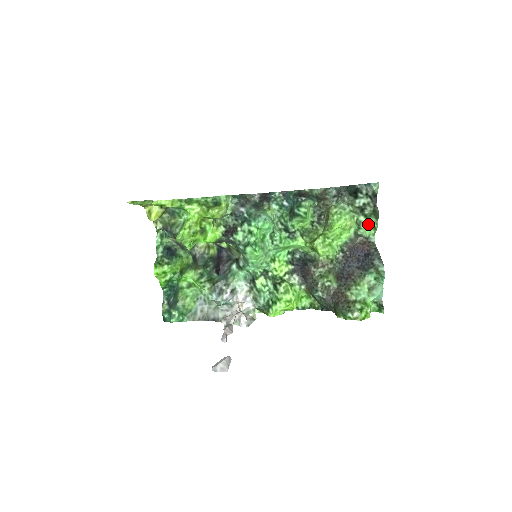
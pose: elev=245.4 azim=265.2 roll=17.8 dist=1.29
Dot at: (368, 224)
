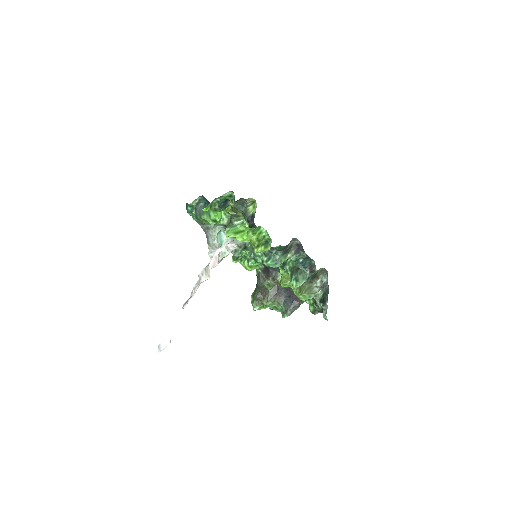
Dot at: (310, 304)
